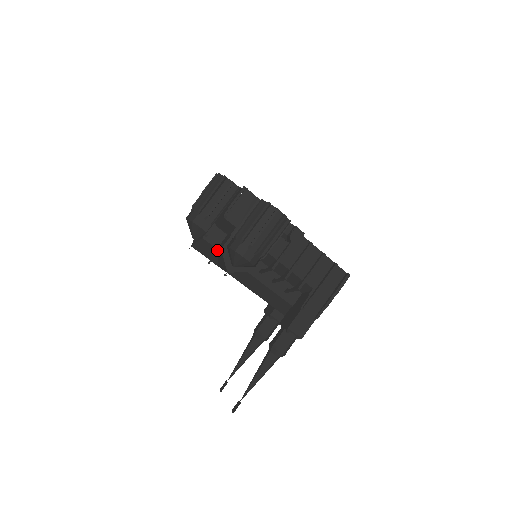
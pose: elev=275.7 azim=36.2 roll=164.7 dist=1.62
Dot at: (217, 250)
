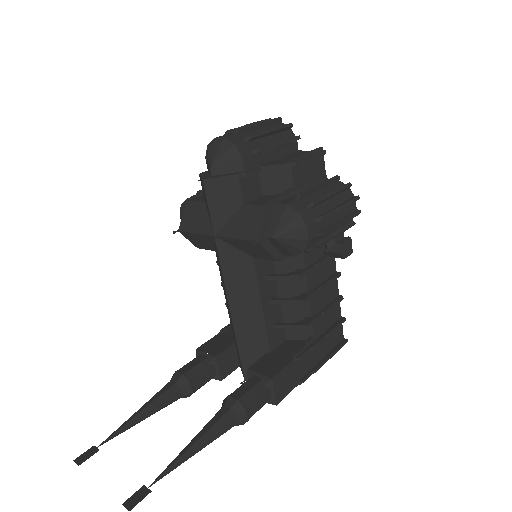
Dot at: (244, 205)
